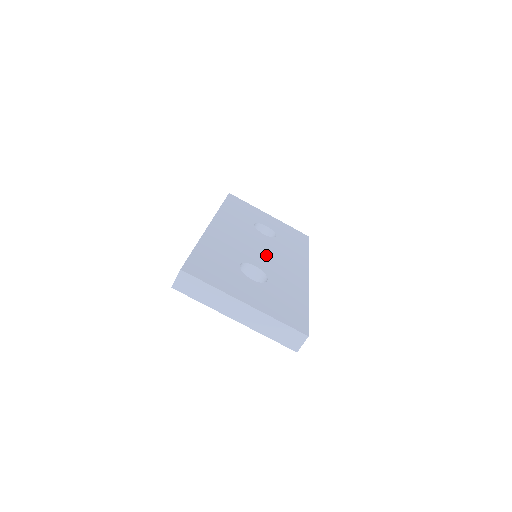
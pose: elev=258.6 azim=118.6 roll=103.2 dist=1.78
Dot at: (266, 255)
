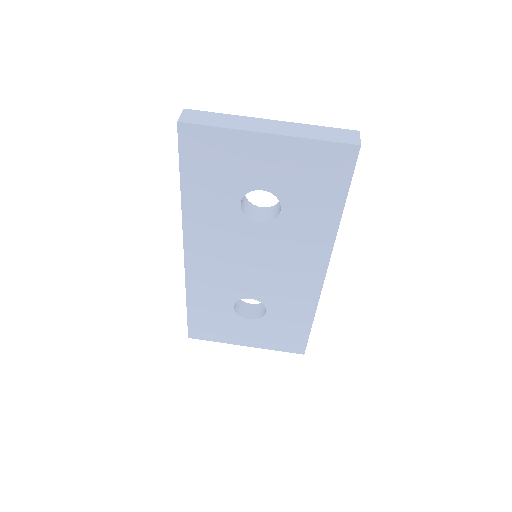
Dot at: occluded
